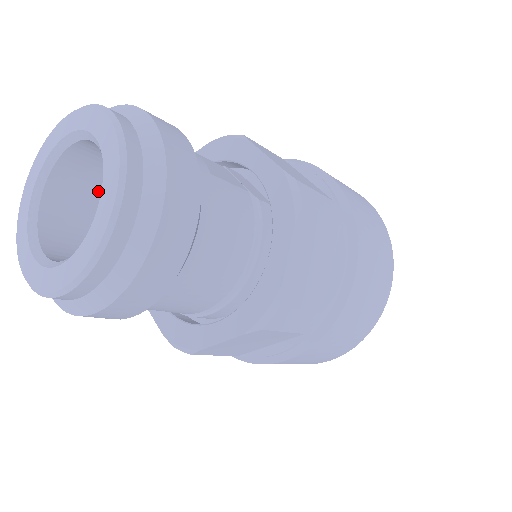
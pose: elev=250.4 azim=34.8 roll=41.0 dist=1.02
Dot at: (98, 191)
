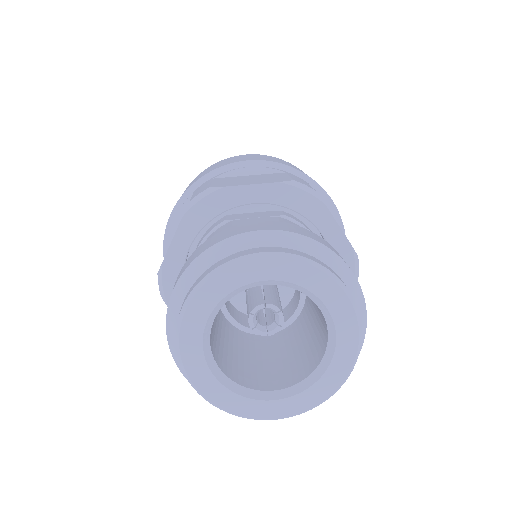
Dot at: (215, 326)
